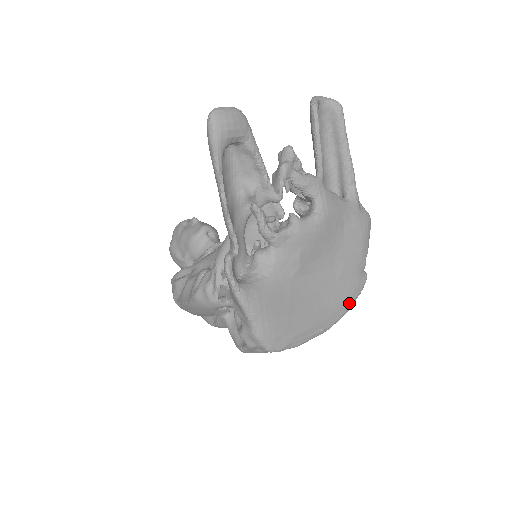
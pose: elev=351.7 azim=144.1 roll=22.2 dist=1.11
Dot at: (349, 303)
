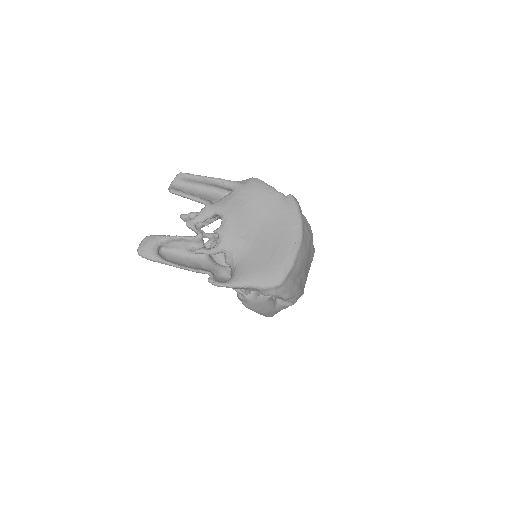
Dot at: (296, 217)
